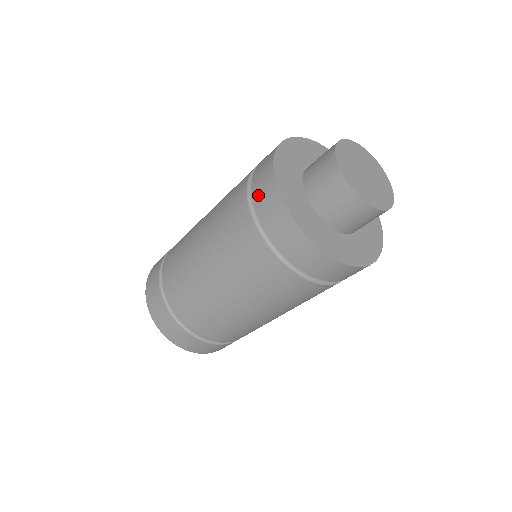
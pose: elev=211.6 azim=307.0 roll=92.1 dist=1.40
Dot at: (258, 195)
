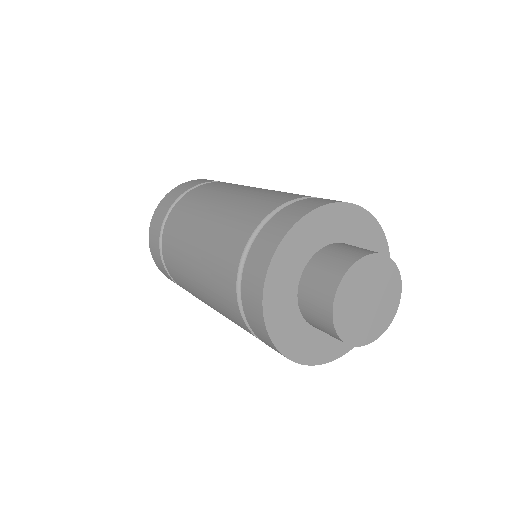
Dot at: (247, 310)
